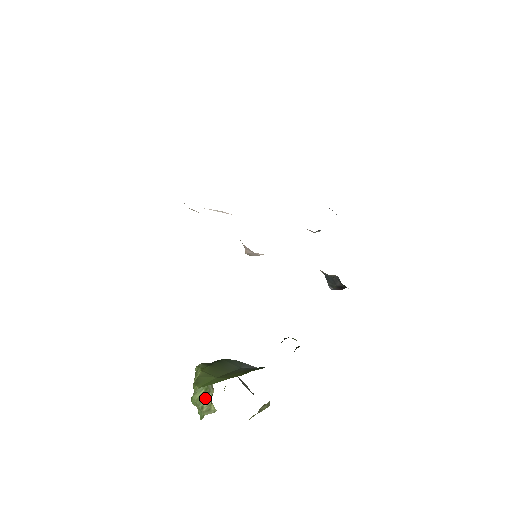
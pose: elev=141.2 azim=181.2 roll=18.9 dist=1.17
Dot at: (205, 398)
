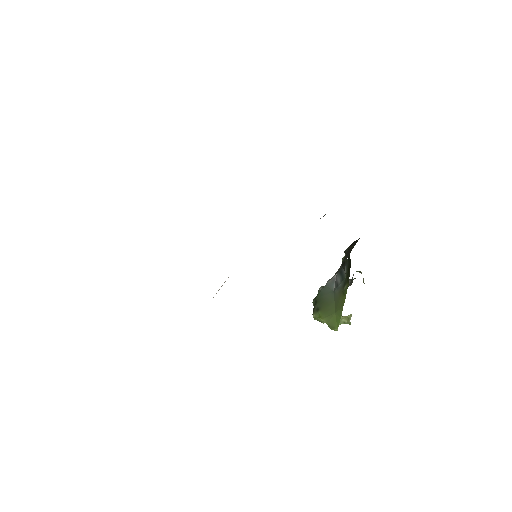
Dot at: occluded
